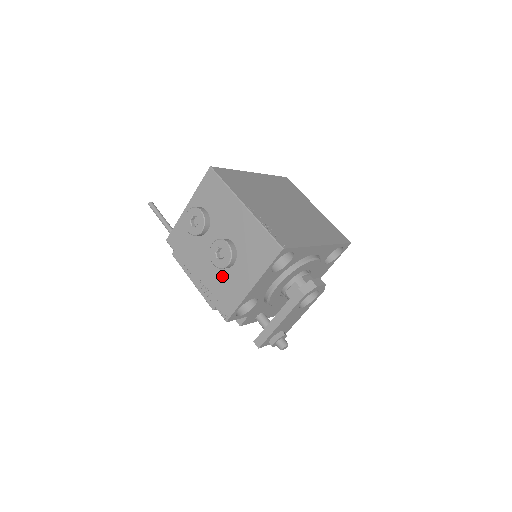
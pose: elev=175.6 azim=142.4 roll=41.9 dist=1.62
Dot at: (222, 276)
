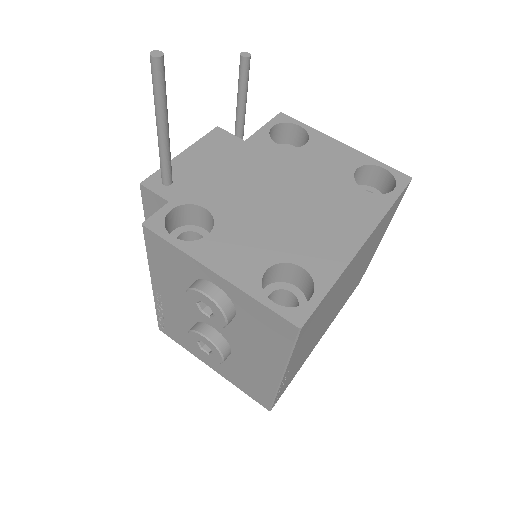
Dot at: occluded
